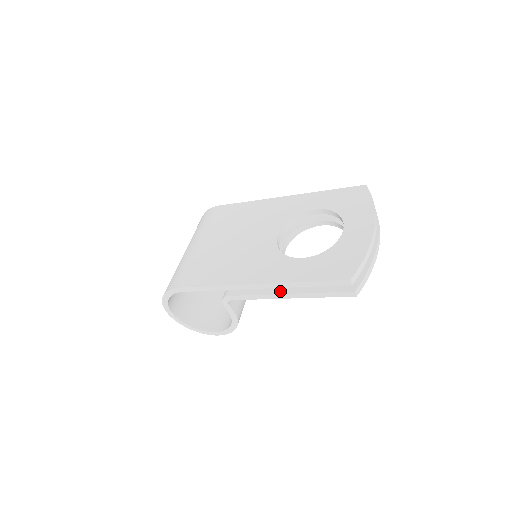
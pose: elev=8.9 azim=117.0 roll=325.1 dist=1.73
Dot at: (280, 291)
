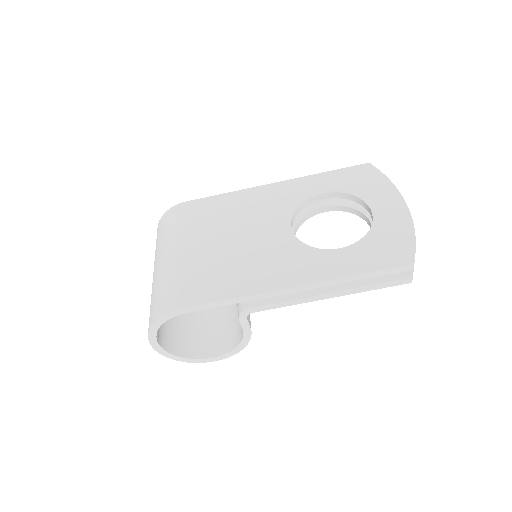
Dot at: (319, 291)
